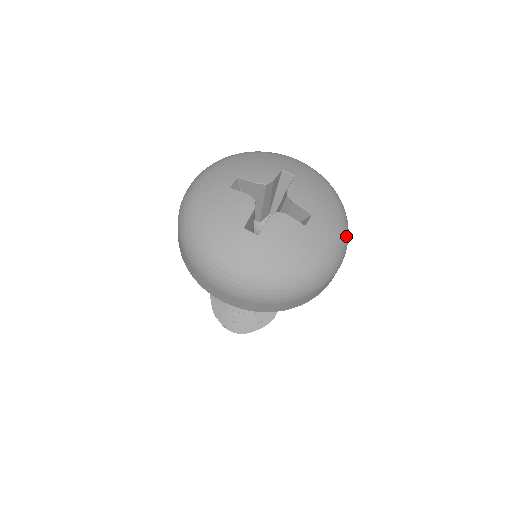
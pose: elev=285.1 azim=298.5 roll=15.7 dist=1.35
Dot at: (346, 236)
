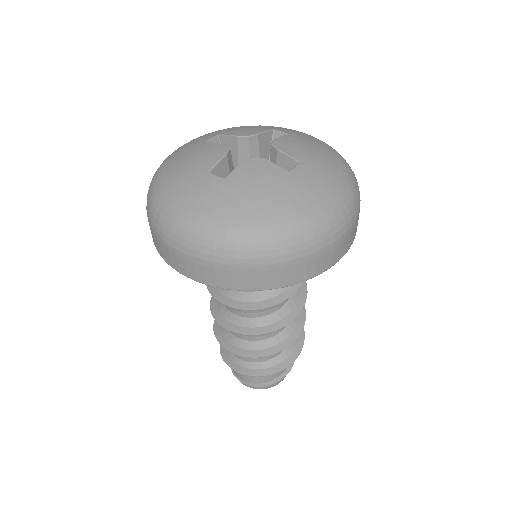
Dot at: (352, 197)
